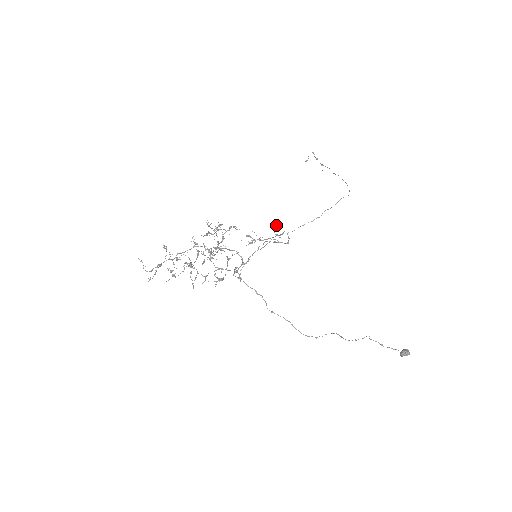
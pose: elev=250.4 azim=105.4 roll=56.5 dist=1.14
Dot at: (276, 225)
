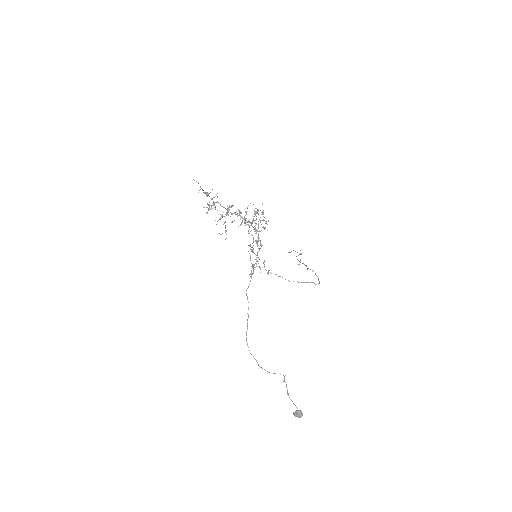
Dot at: (253, 266)
